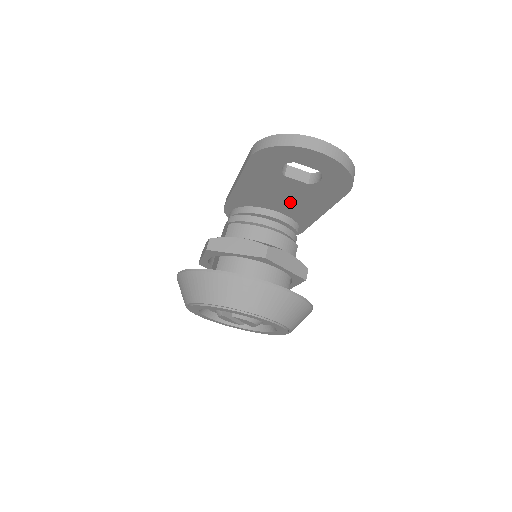
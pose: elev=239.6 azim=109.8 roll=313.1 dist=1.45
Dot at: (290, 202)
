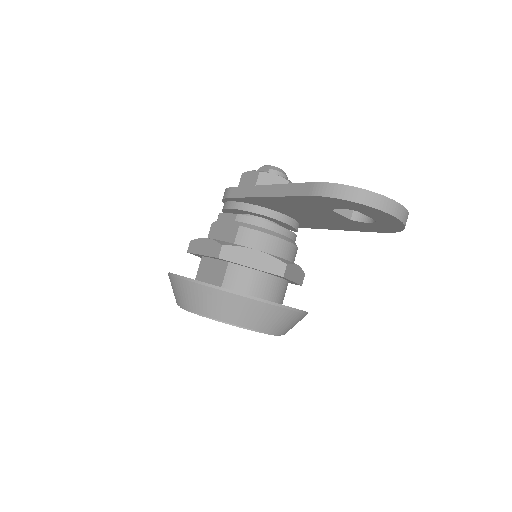
Dot at: (312, 218)
